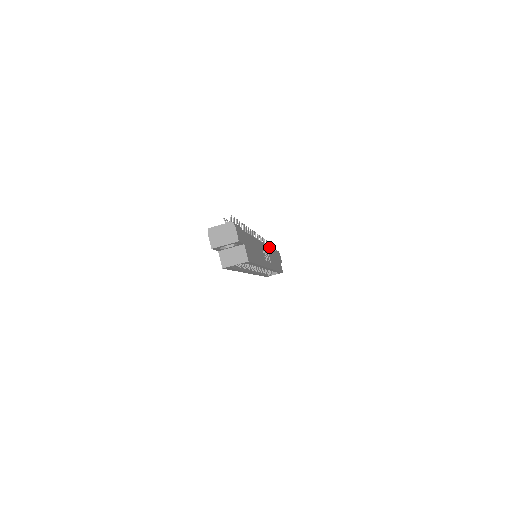
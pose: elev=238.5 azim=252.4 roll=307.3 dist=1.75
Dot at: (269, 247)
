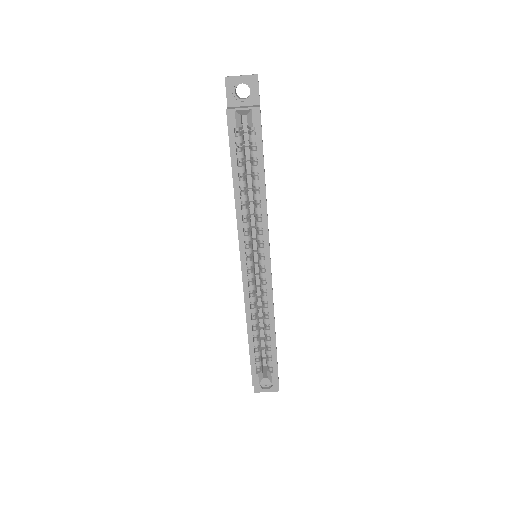
Dot at: occluded
